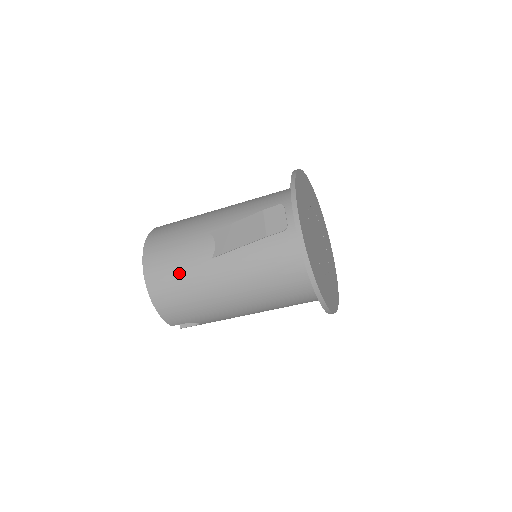
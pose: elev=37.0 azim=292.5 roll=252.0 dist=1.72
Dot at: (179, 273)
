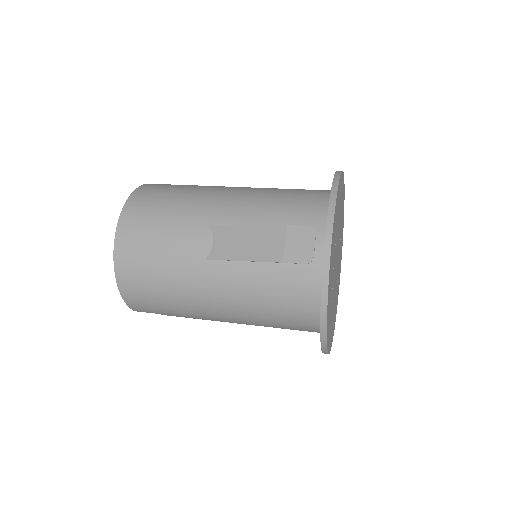
Dot at: (159, 264)
